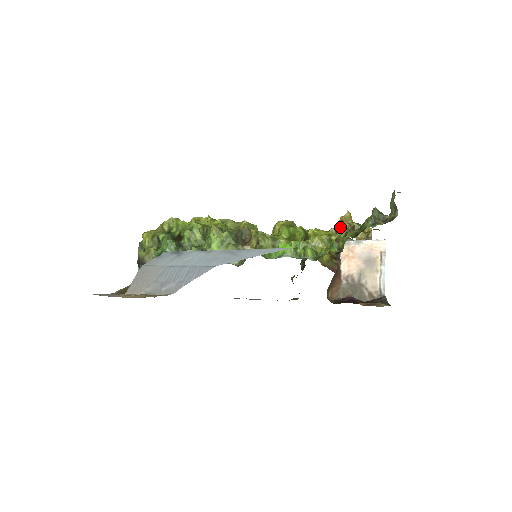
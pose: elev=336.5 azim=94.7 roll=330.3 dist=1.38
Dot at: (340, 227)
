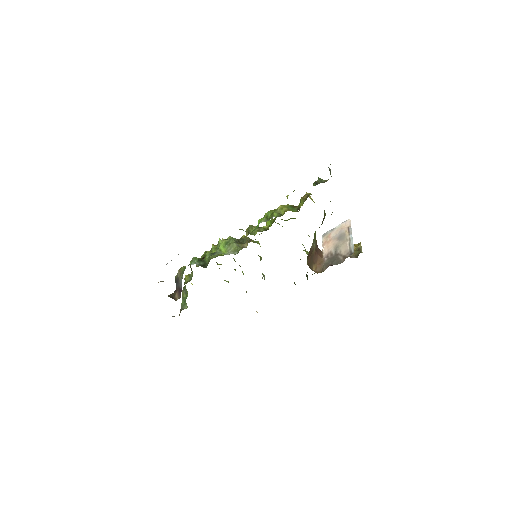
Dot at: occluded
